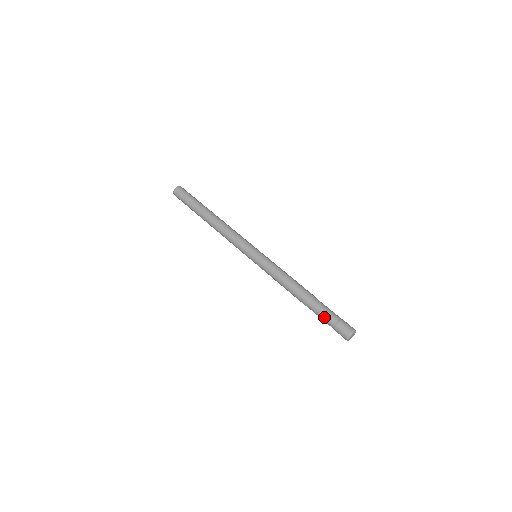
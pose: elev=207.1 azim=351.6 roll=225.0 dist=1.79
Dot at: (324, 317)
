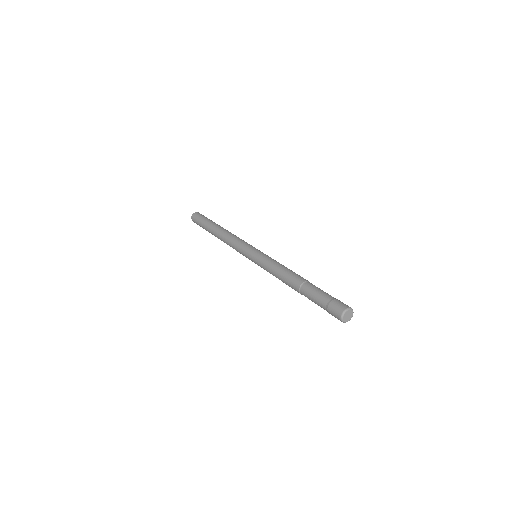
Dot at: (316, 302)
